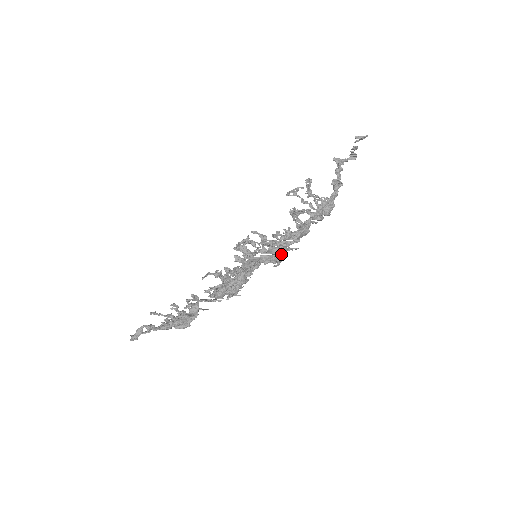
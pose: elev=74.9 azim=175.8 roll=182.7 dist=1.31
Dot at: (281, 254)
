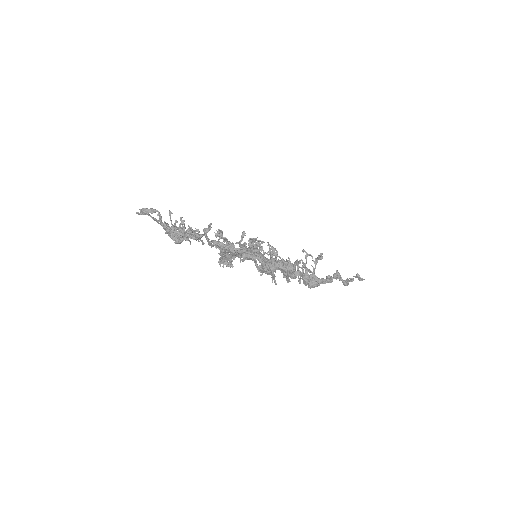
Dot at: occluded
